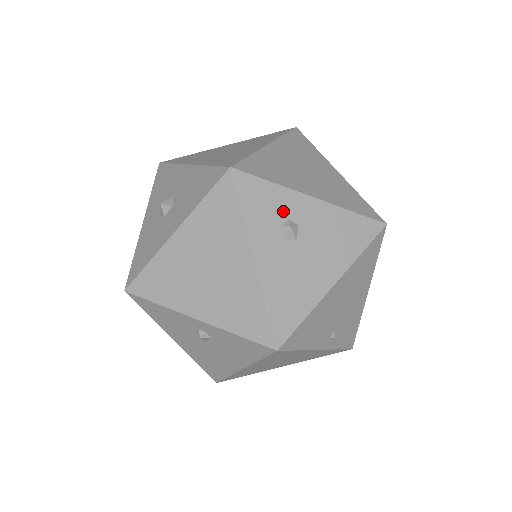
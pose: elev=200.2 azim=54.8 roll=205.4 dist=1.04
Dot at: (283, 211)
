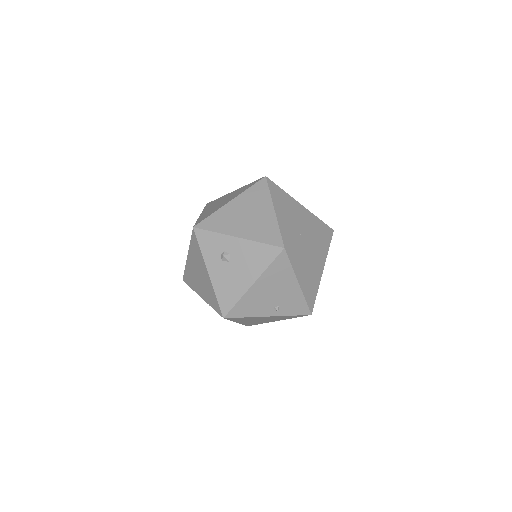
Dot at: (221, 247)
